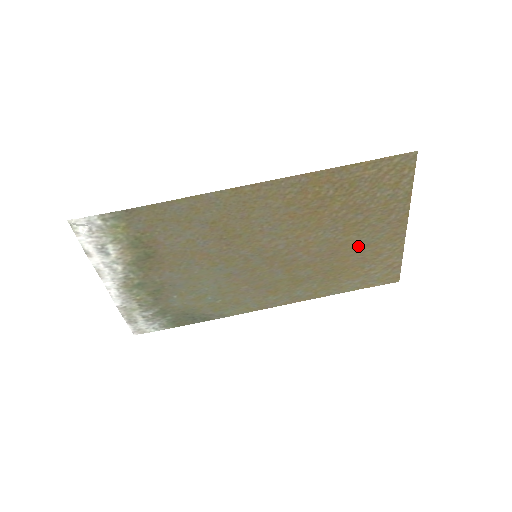
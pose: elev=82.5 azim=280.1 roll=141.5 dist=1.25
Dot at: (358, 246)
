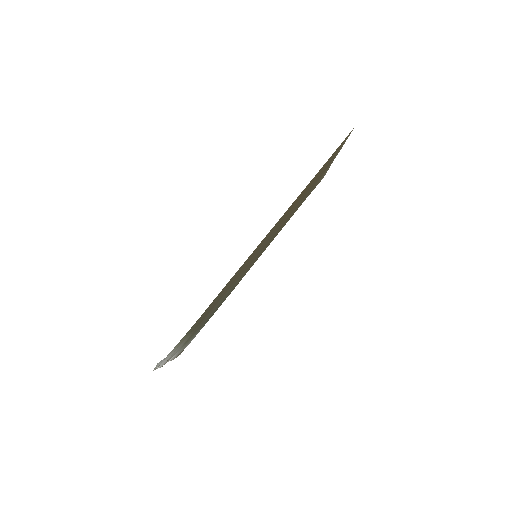
Dot at: occluded
